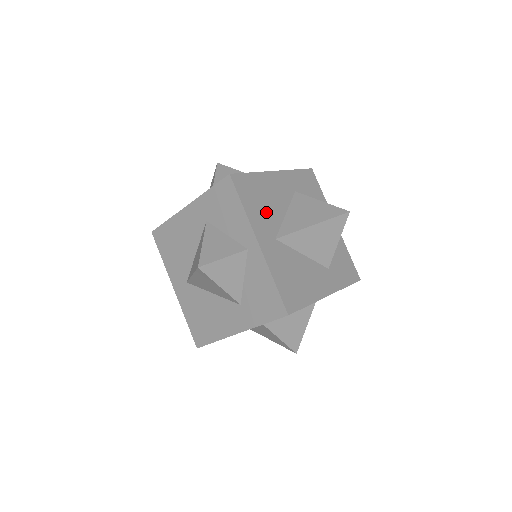
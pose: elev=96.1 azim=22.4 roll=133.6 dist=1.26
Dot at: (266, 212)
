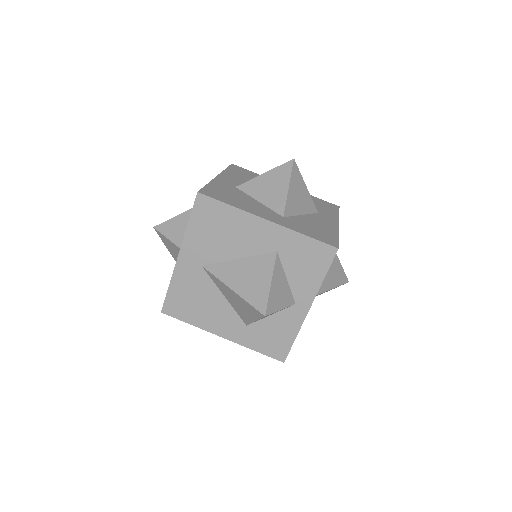
Dot at: occluded
